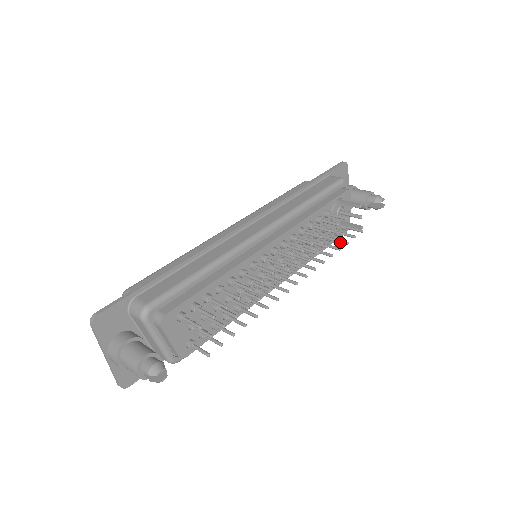
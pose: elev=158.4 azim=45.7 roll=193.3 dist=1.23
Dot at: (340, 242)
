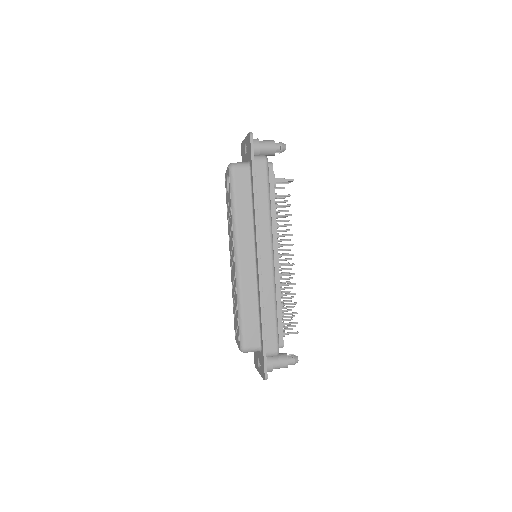
Dot at: occluded
